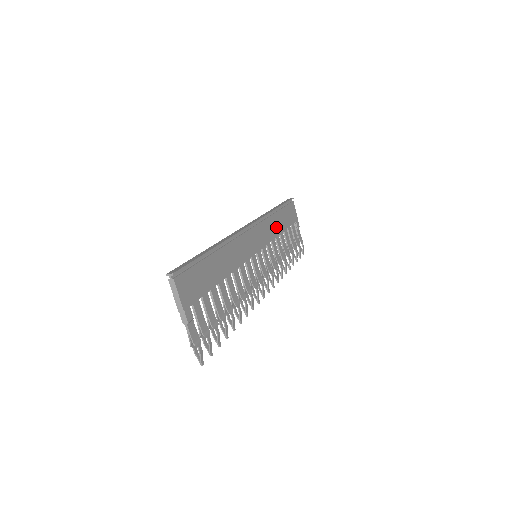
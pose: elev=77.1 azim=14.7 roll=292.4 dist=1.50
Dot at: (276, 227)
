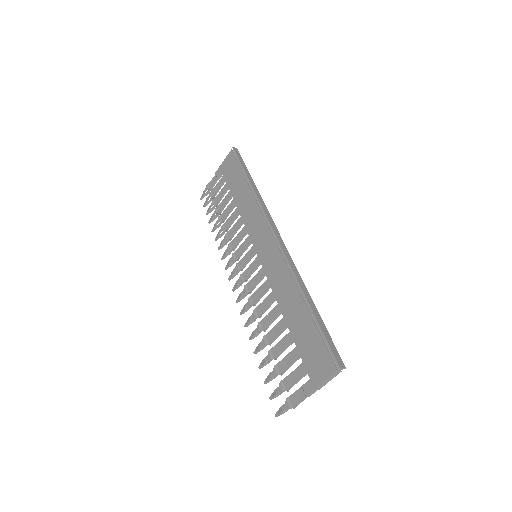
Dot at: occluded
